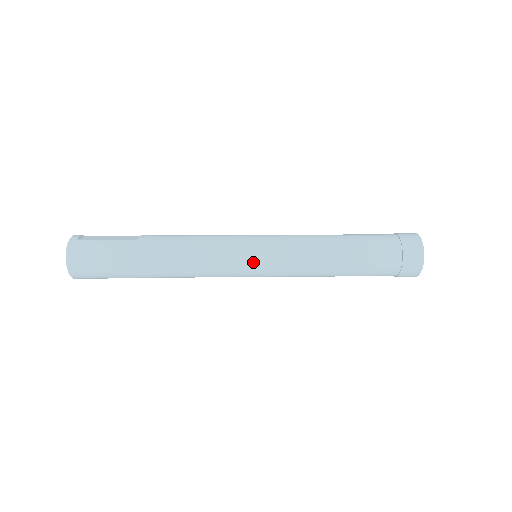
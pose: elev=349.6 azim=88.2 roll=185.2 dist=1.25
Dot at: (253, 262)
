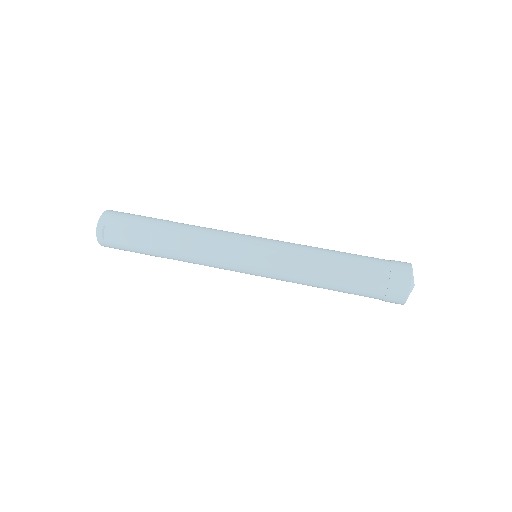
Dot at: occluded
